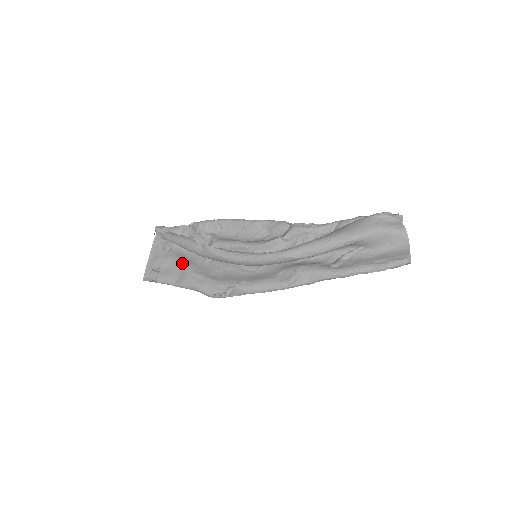
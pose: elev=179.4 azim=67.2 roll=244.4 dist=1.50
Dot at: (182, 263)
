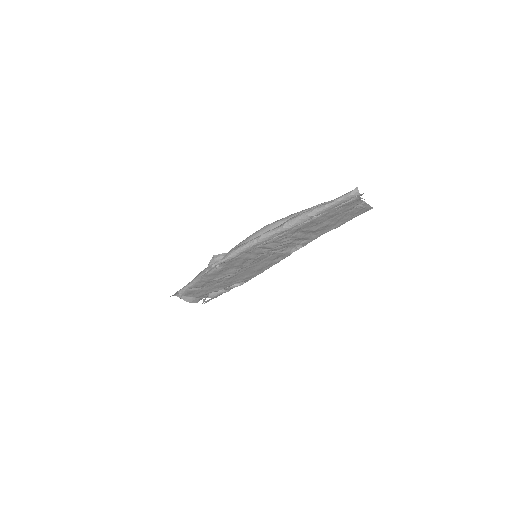
Dot at: occluded
